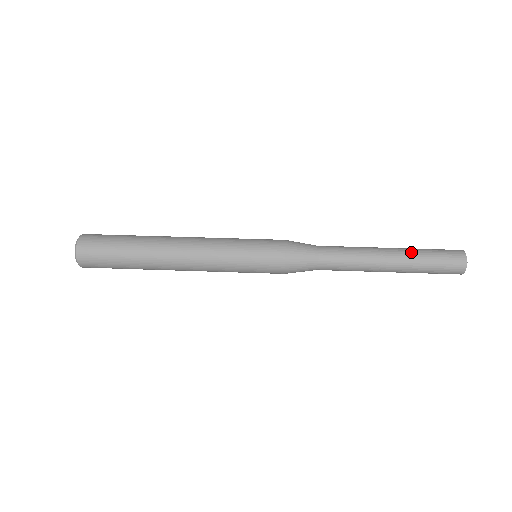
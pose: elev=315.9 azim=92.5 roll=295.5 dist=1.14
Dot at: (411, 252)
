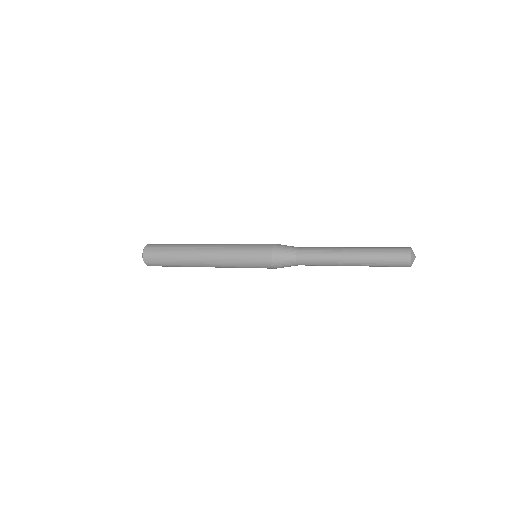
Dot at: occluded
